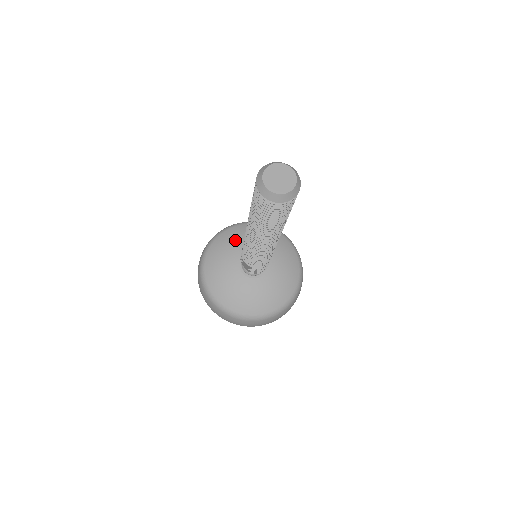
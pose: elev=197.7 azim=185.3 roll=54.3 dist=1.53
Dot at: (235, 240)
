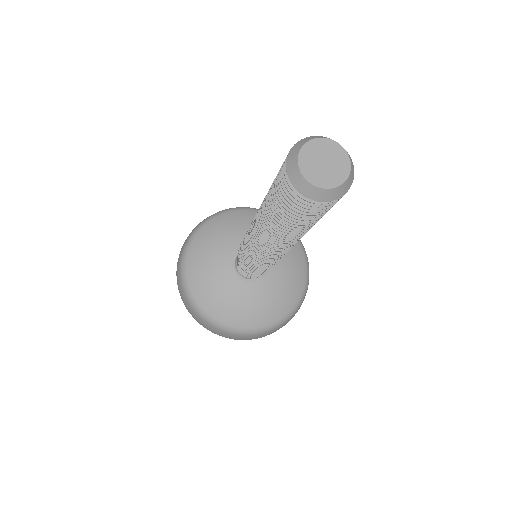
Dot at: occluded
